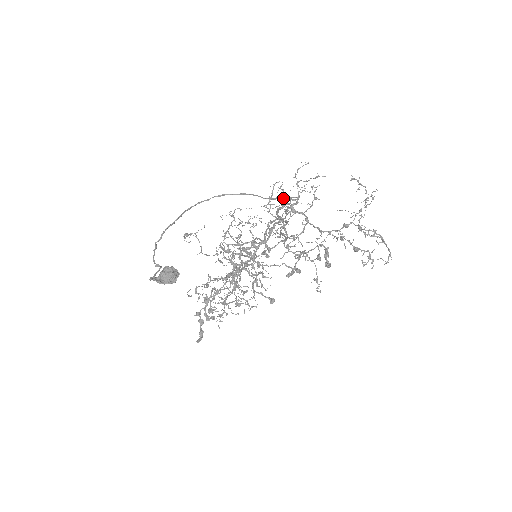
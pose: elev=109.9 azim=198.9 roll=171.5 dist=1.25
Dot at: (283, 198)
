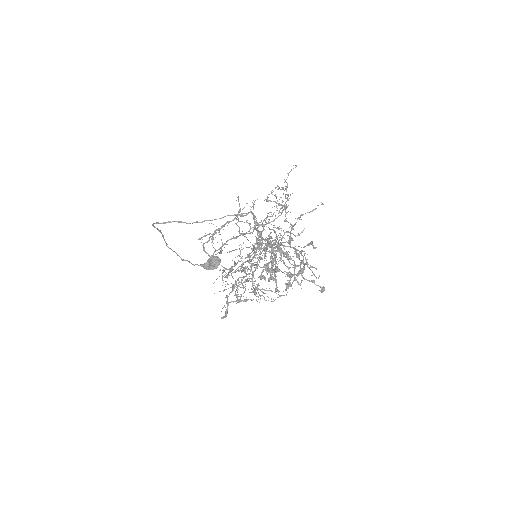
Dot at: (215, 219)
